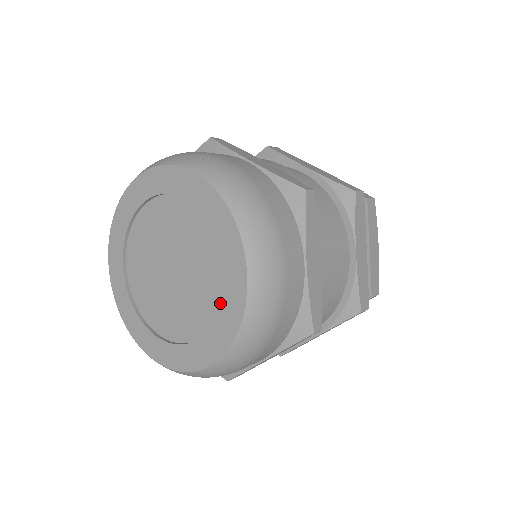
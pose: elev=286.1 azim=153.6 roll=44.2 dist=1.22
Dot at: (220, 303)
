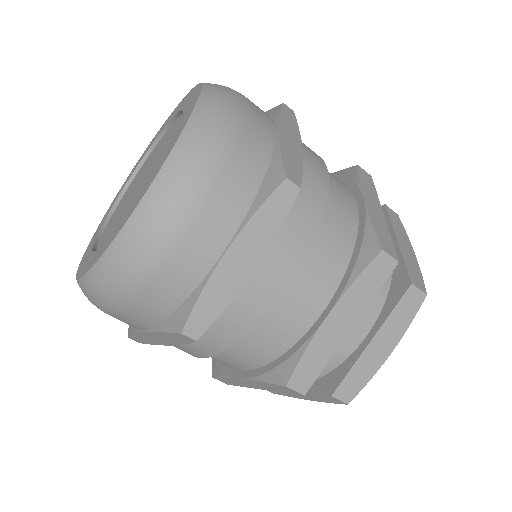
Dot at: (170, 141)
